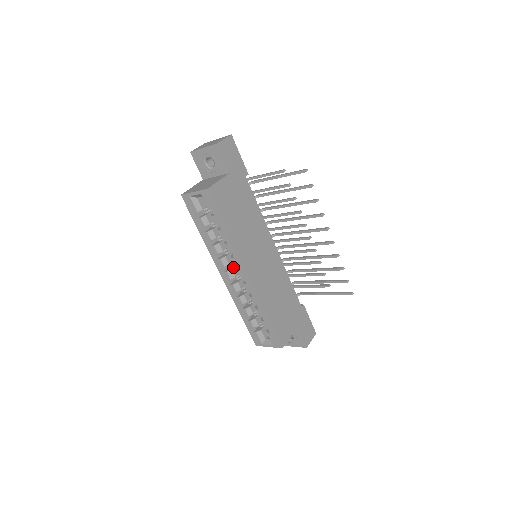
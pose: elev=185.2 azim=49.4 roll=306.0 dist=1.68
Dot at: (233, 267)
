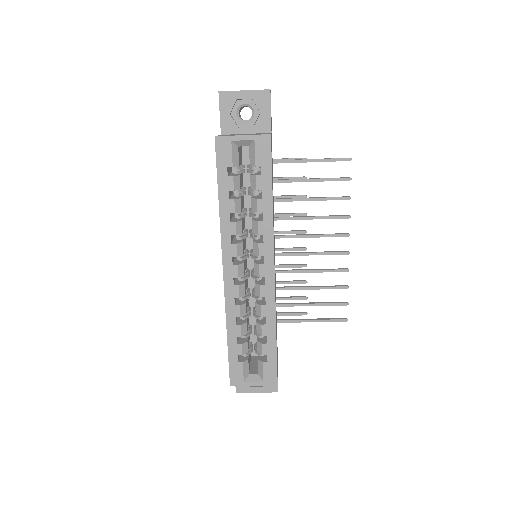
Dot at: (243, 261)
